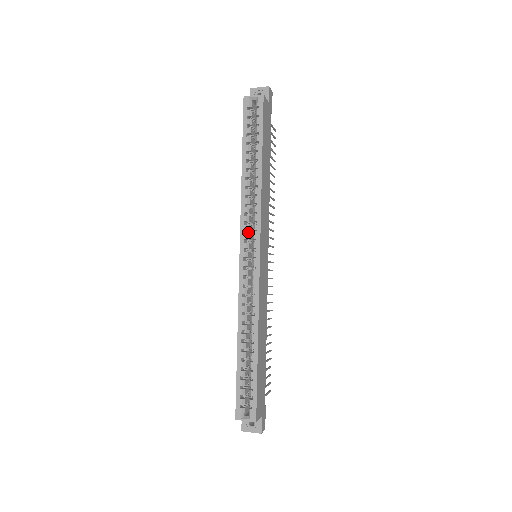
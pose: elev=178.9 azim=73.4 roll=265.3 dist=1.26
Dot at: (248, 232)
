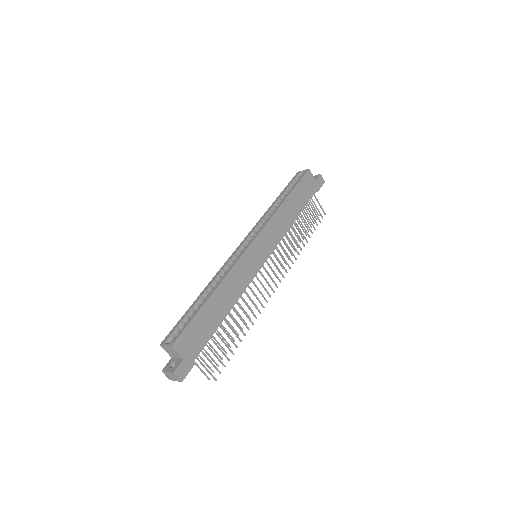
Dot at: occluded
